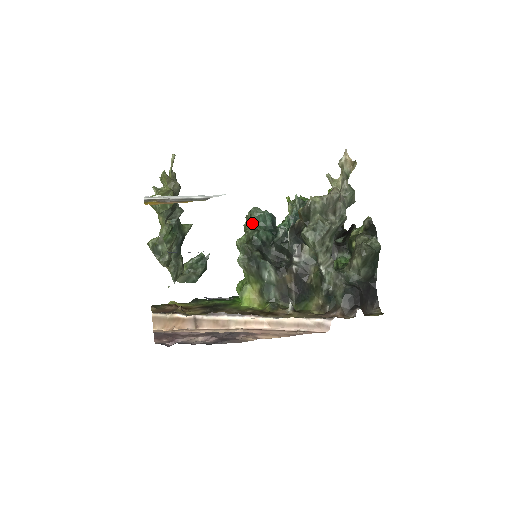
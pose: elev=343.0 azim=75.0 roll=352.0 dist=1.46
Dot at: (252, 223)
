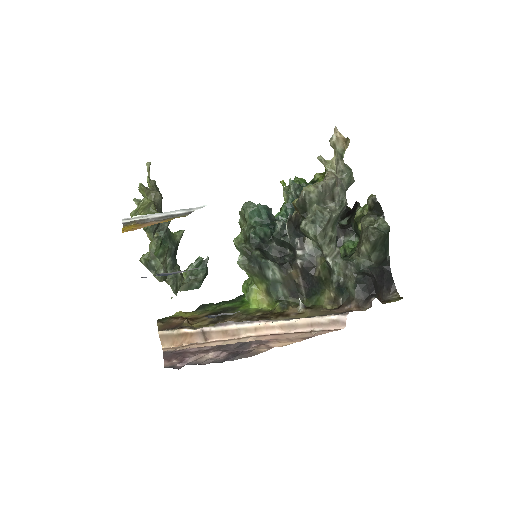
Dot at: (247, 219)
